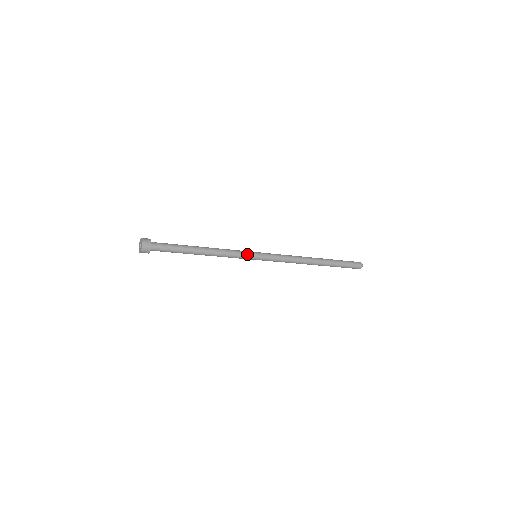
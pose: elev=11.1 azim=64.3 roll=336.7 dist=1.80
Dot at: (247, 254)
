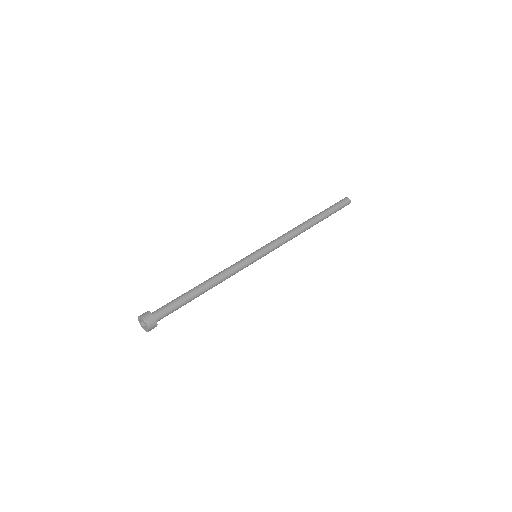
Dot at: (249, 264)
